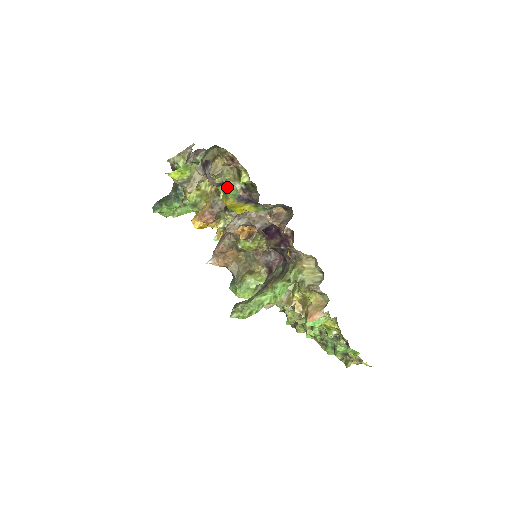
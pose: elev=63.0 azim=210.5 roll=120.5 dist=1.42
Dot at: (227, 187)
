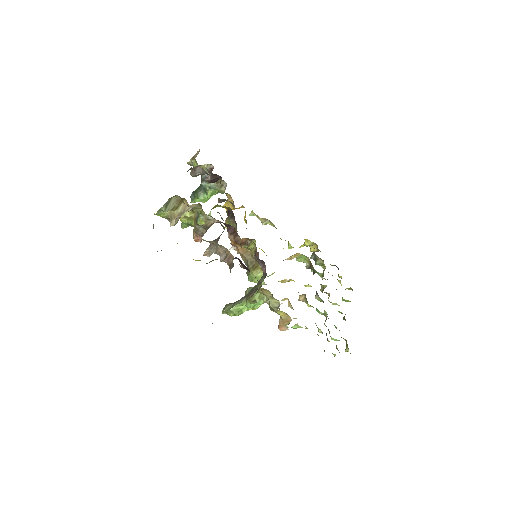
Dot at: occluded
